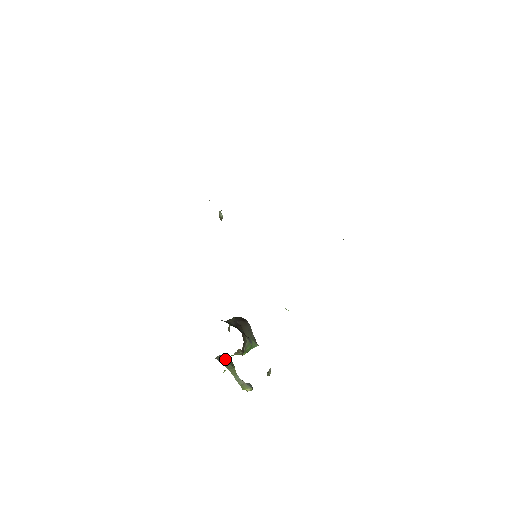
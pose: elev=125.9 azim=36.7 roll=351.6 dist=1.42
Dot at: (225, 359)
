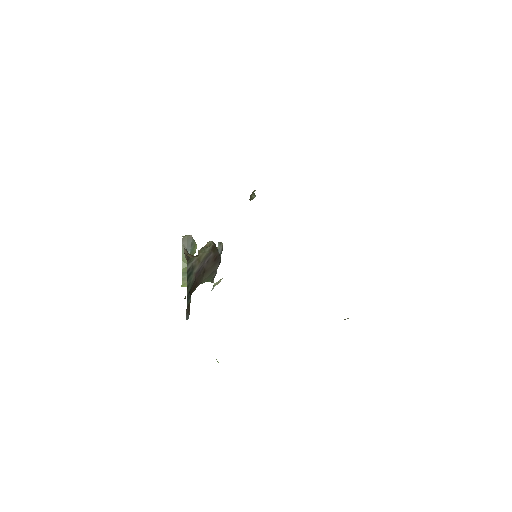
Dot at: (190, 245)
